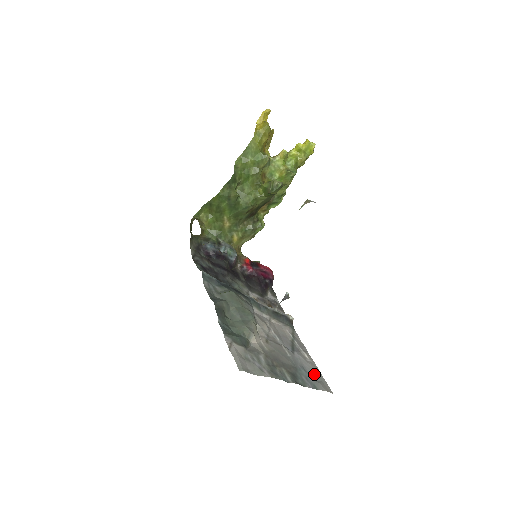
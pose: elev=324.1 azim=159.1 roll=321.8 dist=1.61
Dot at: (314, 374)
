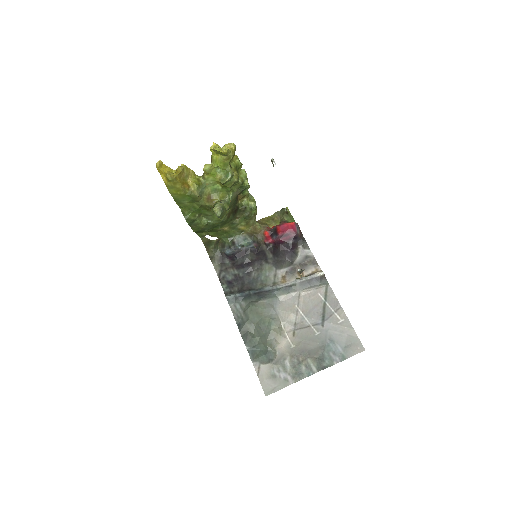
Dot at: (344, 339)
